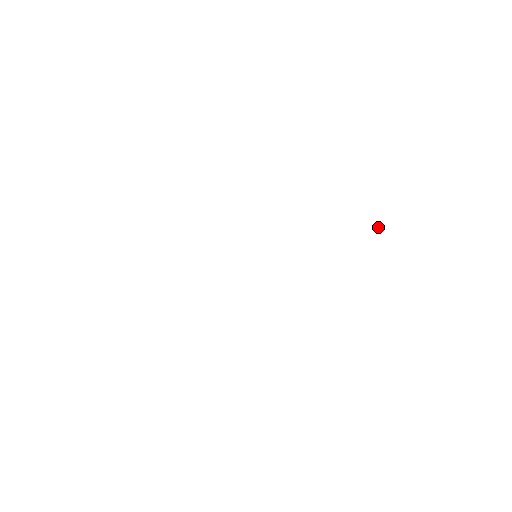
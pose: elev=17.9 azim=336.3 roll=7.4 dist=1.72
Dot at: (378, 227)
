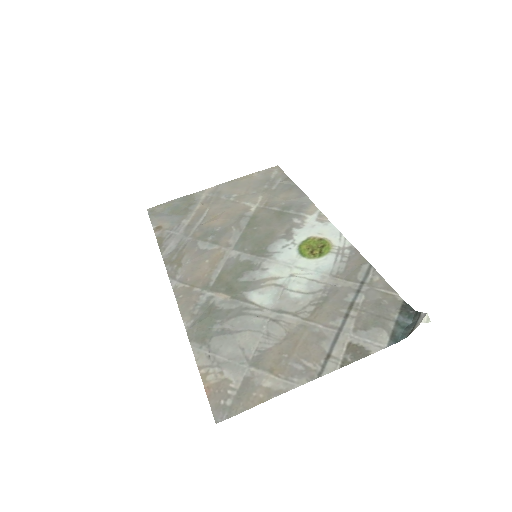
Dot at: (429, 319)
